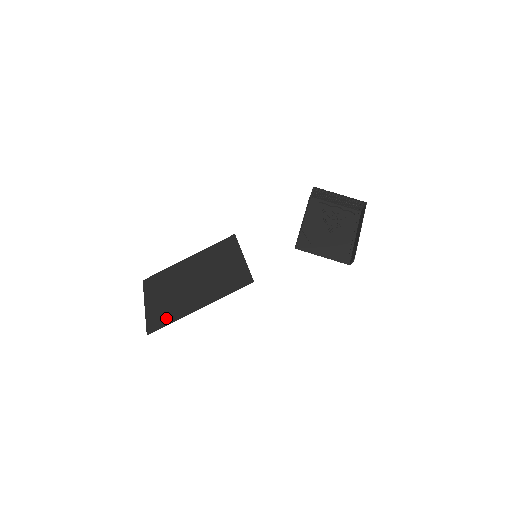
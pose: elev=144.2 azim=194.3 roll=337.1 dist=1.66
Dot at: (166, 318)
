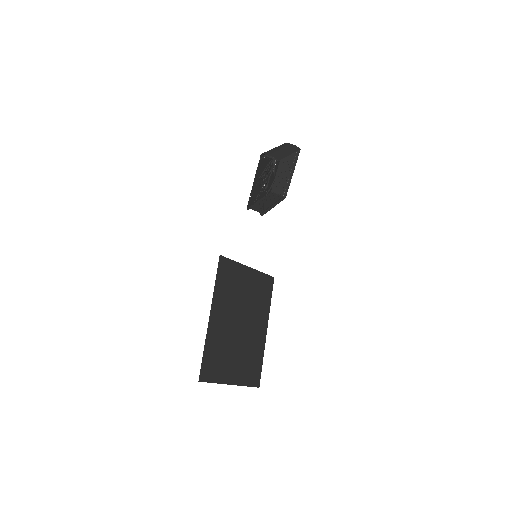
Dot at: (210, 357)
